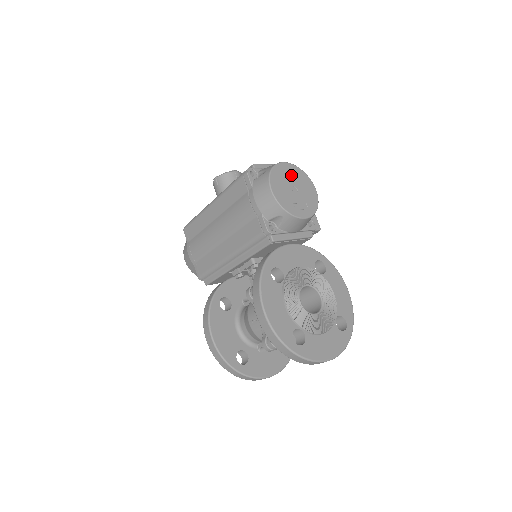
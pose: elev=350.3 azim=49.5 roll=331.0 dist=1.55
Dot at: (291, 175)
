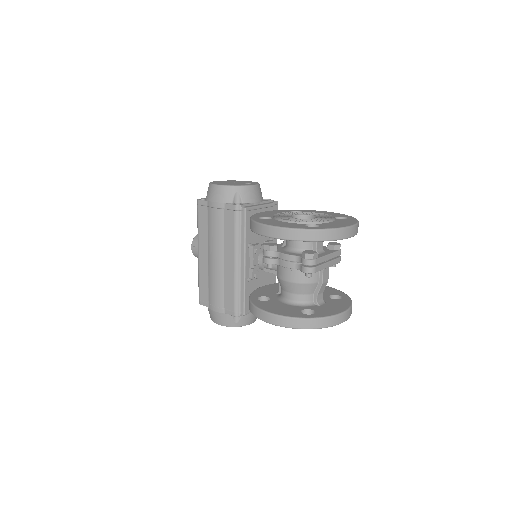
Dot at: occluded
